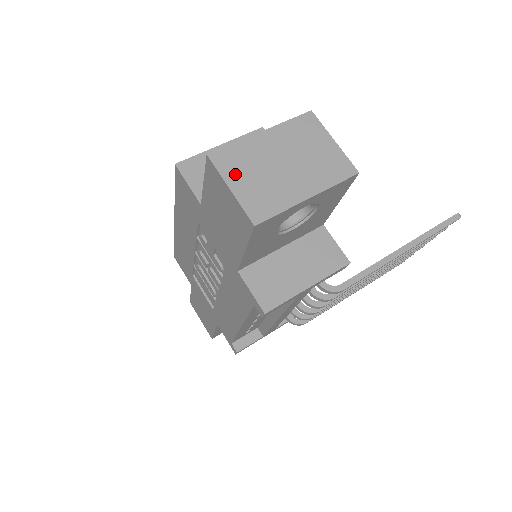
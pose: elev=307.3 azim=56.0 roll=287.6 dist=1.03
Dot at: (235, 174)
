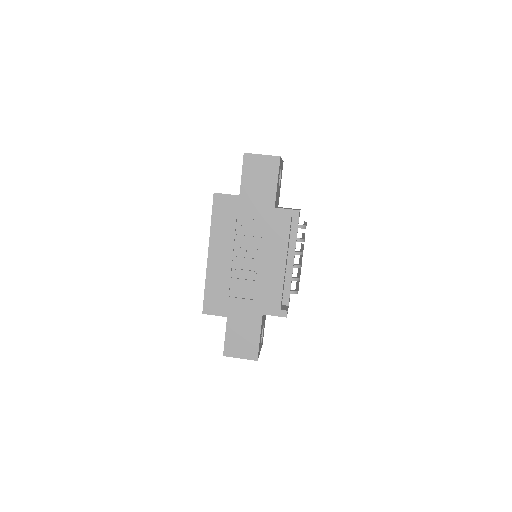
Dot at: (257, 155)
